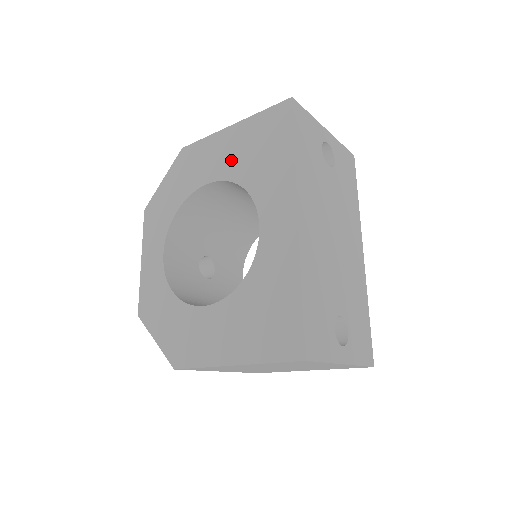
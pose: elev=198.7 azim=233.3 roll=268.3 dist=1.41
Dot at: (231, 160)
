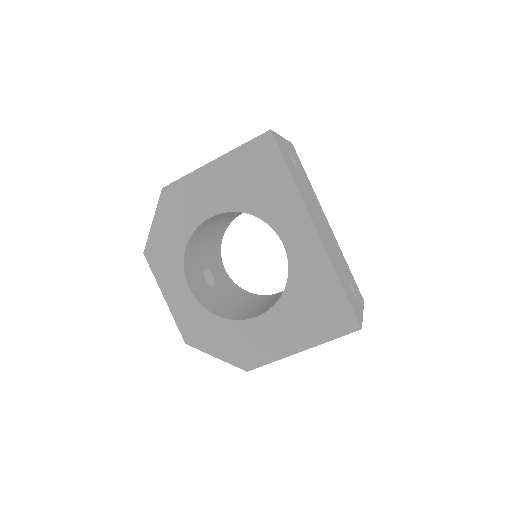
Dot at: (228, 193)
